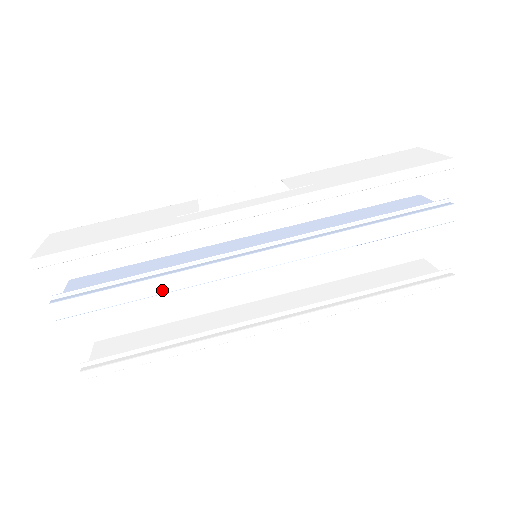
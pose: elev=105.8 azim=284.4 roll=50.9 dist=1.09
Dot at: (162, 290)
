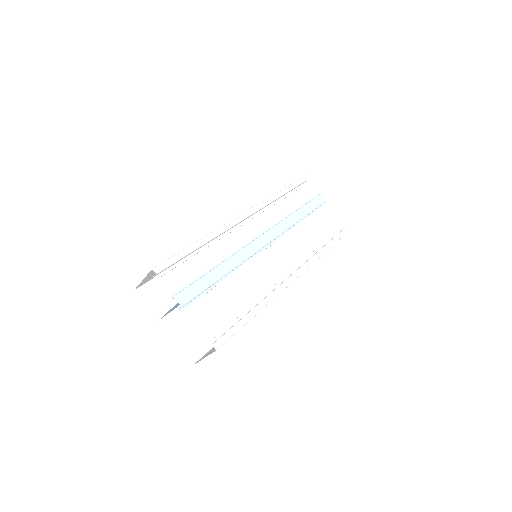
Dot at: (229, 269)
